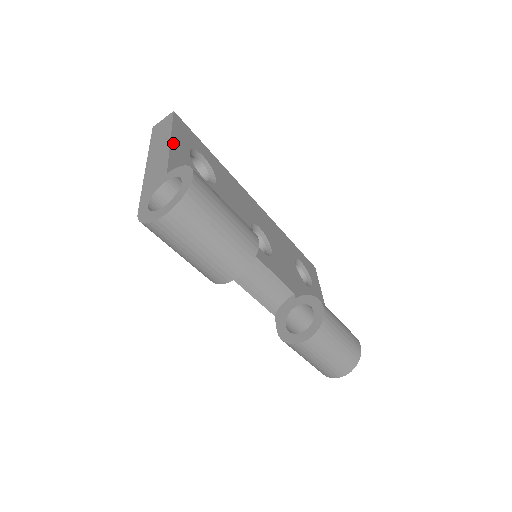
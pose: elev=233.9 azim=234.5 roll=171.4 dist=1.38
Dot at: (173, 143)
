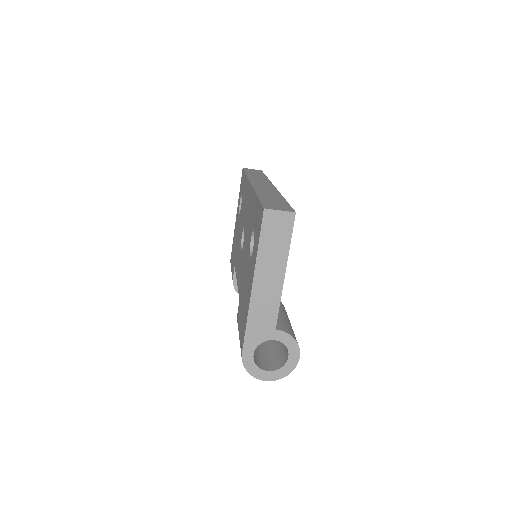
Dot at: (284, 274)
